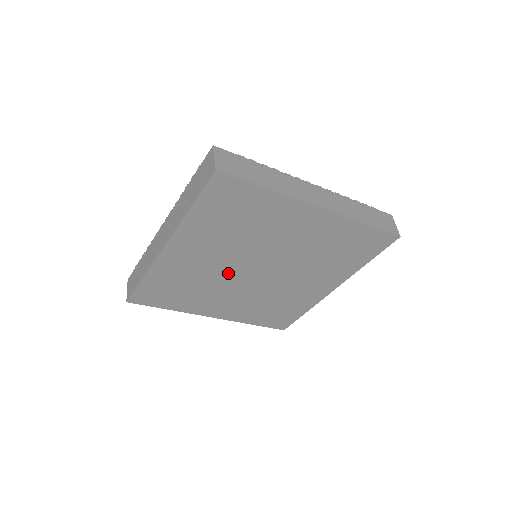
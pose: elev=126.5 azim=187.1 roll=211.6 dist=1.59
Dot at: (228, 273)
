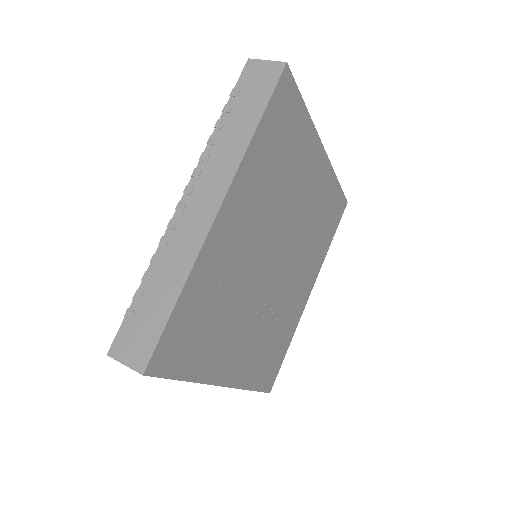
Dot at: (256, 271)
